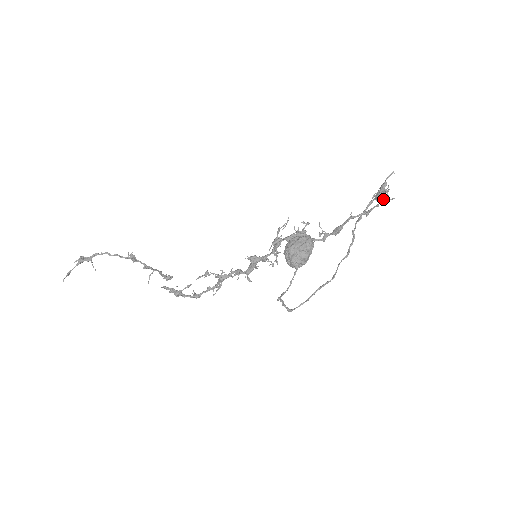
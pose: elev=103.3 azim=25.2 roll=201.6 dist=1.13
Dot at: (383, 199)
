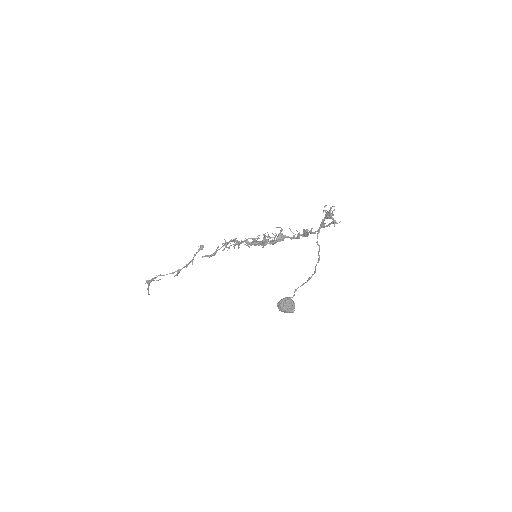
Dot at: (332, 223)
